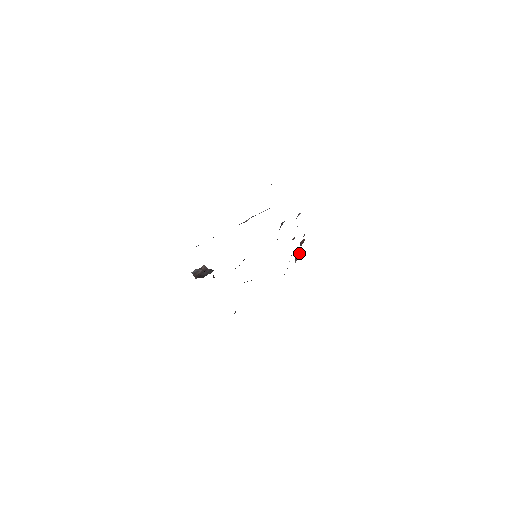
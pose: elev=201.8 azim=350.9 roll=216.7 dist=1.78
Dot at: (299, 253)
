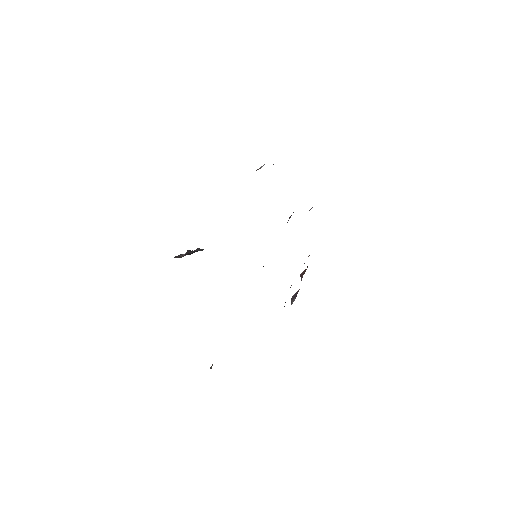
Dot at: (298, 290)
